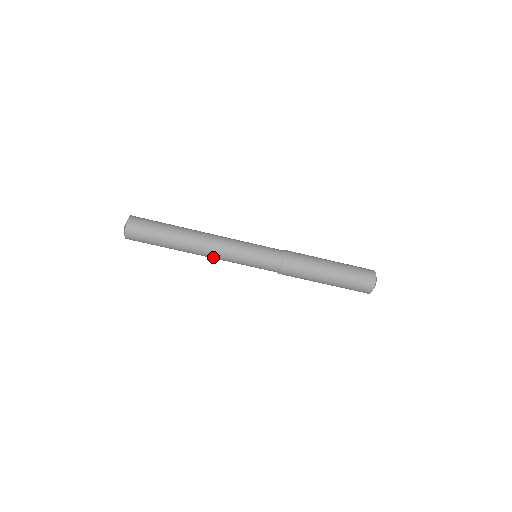
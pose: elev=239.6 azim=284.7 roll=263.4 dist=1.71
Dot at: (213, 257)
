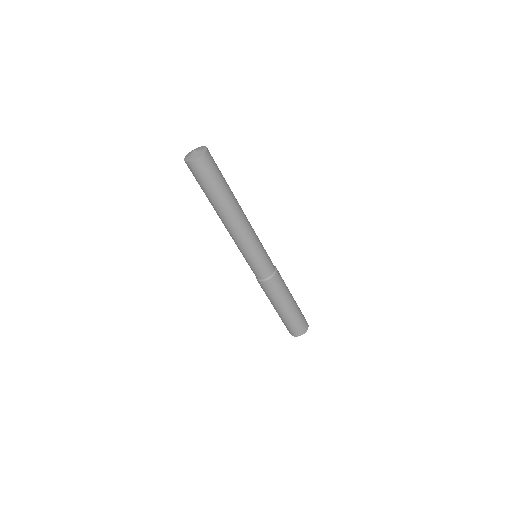
Dot at: (238, 233)
